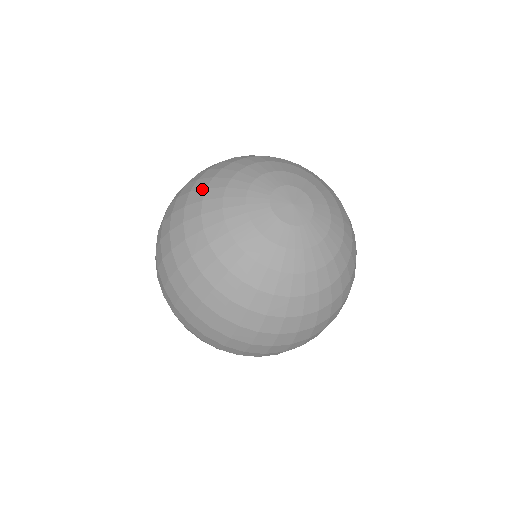
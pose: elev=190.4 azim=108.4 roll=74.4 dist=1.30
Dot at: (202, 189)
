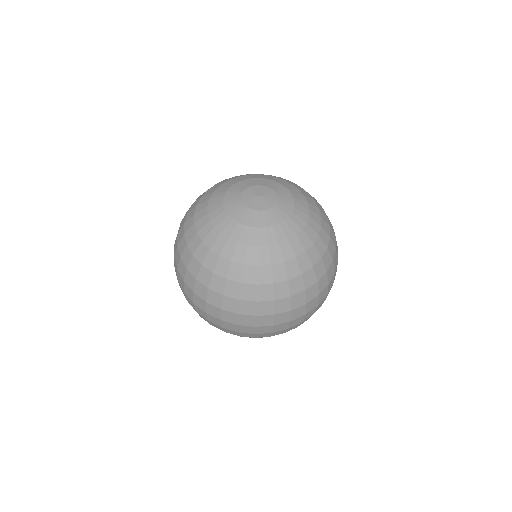
Dot at: (199, 199)
